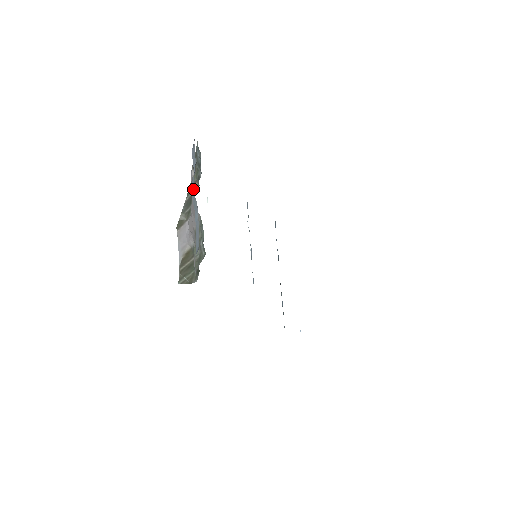
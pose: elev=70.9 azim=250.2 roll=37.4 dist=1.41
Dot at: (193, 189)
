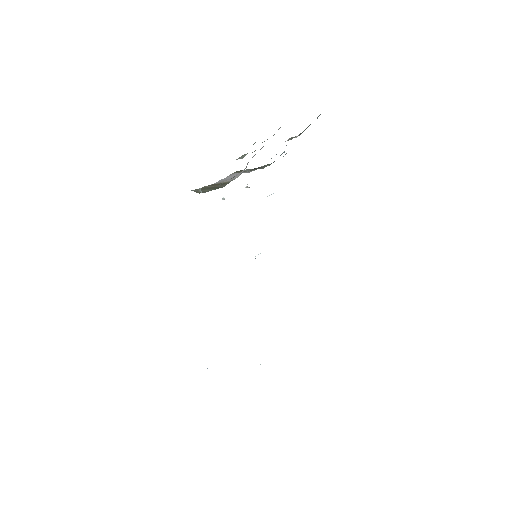
Dot at: occluded
